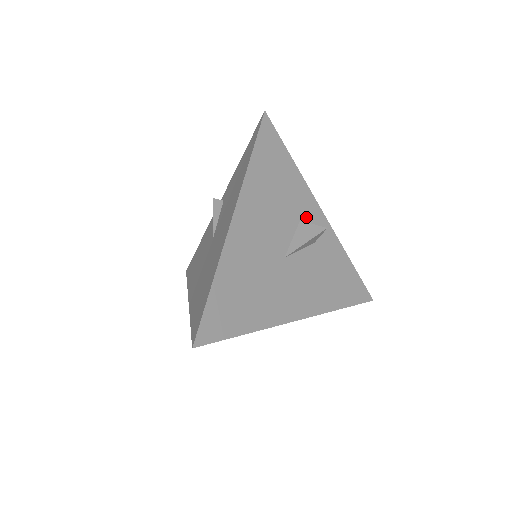
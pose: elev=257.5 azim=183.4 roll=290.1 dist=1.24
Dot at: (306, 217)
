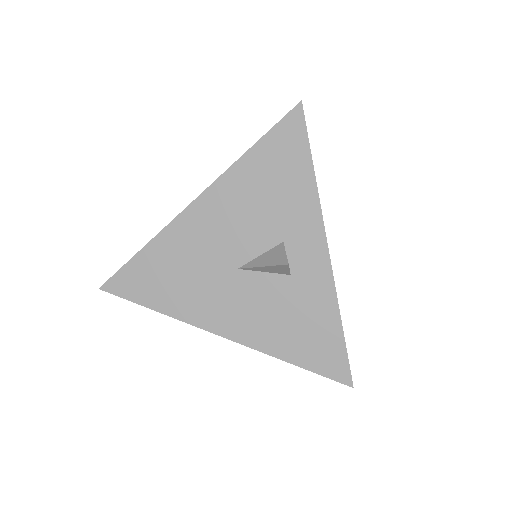
Dot at: (296, 242)
